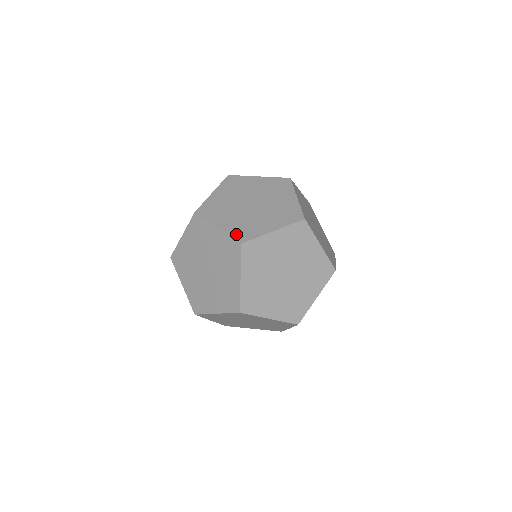
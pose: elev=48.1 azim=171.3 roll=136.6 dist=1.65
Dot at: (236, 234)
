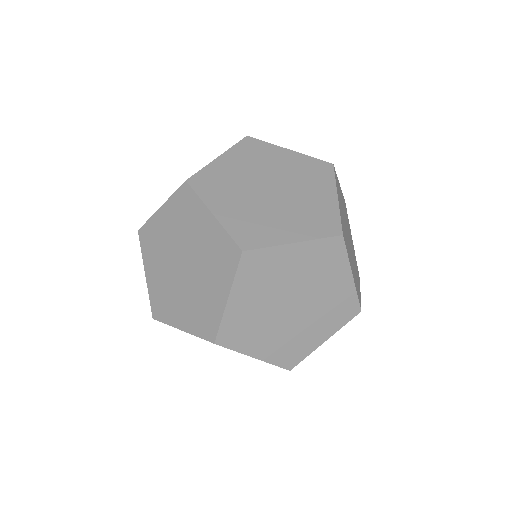
Dot at: (201, 331)
